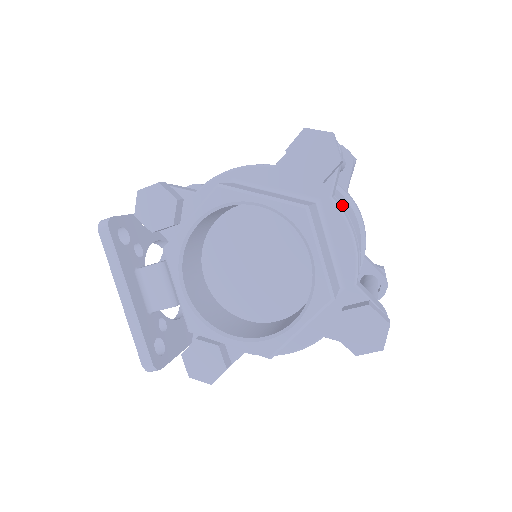
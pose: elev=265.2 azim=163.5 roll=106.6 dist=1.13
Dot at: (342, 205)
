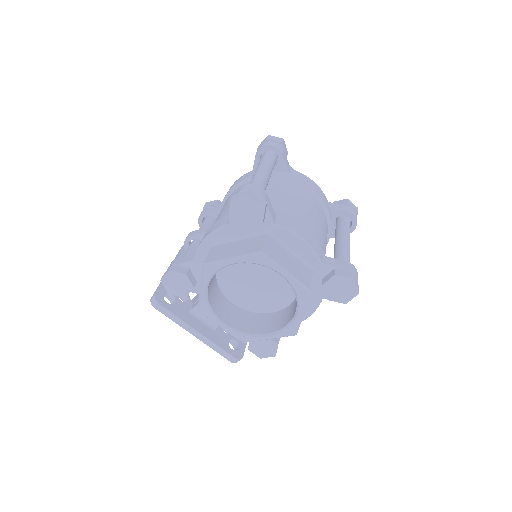
Dot at: (285, 219)
